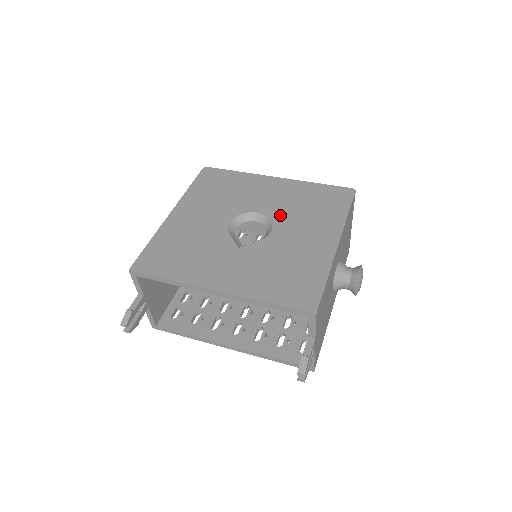
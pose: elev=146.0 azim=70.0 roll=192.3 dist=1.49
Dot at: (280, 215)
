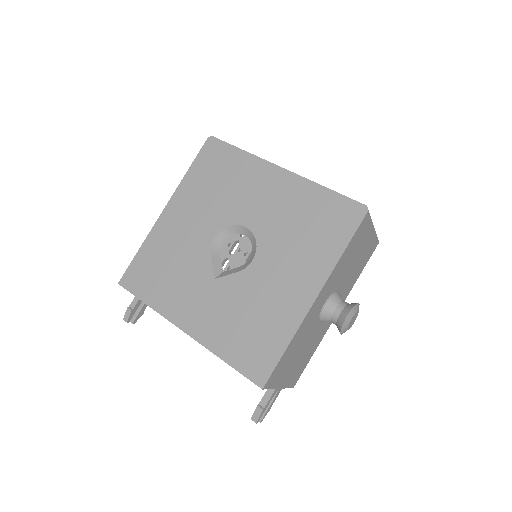
Dot at: (268, 237)
